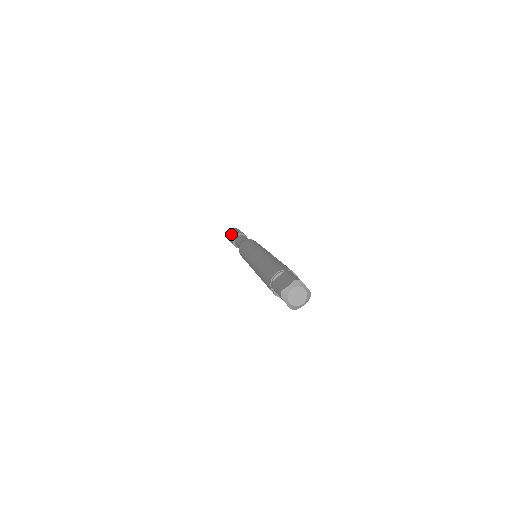
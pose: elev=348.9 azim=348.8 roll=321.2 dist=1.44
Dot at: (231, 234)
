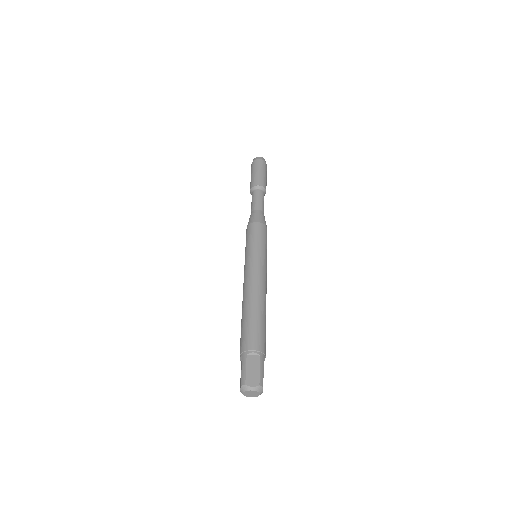
Dot at: occluded
